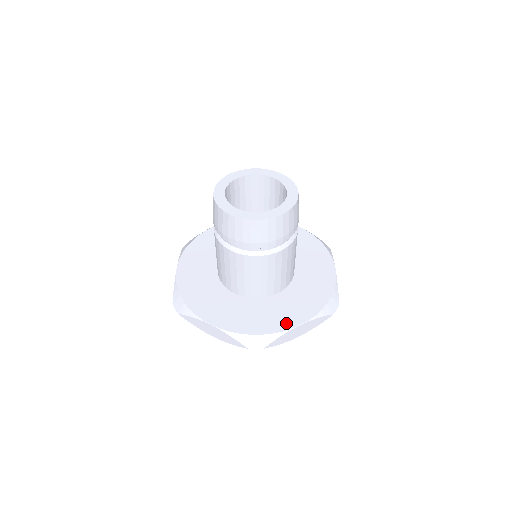
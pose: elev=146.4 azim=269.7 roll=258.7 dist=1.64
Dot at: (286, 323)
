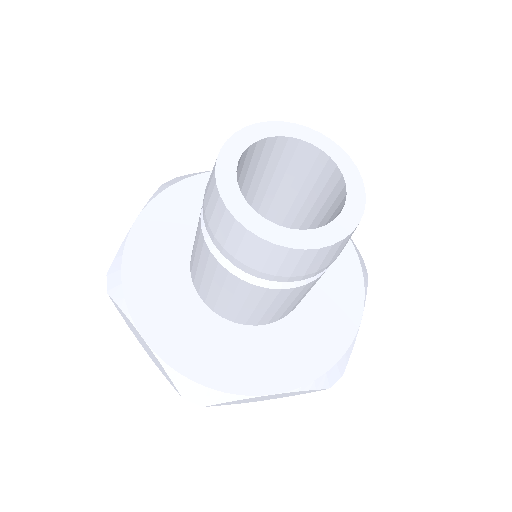
Dot at: (253, 383)
